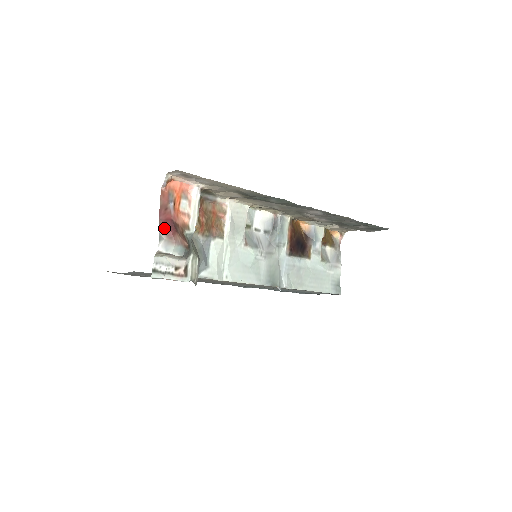
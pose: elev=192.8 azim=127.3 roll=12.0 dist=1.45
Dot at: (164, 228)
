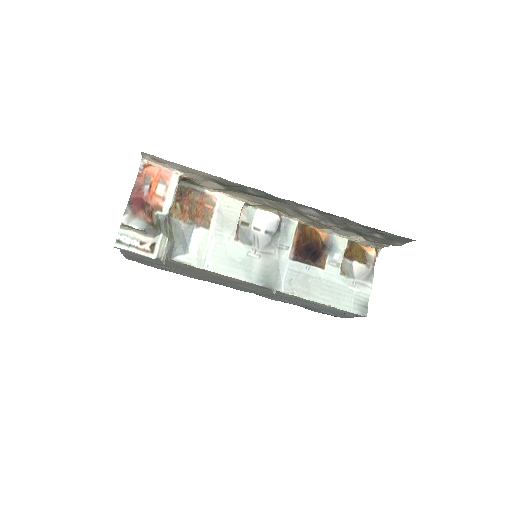
Dot at: (131, 204)
